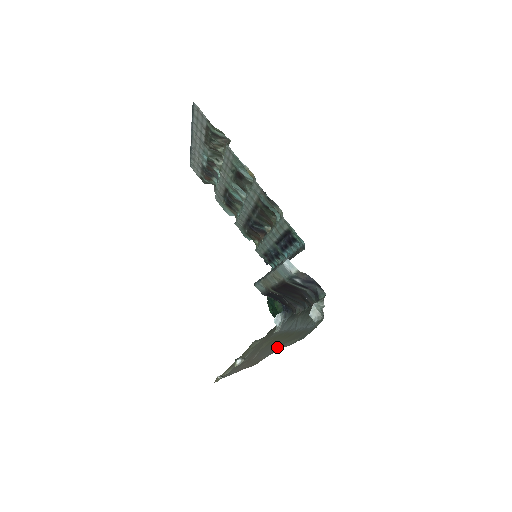
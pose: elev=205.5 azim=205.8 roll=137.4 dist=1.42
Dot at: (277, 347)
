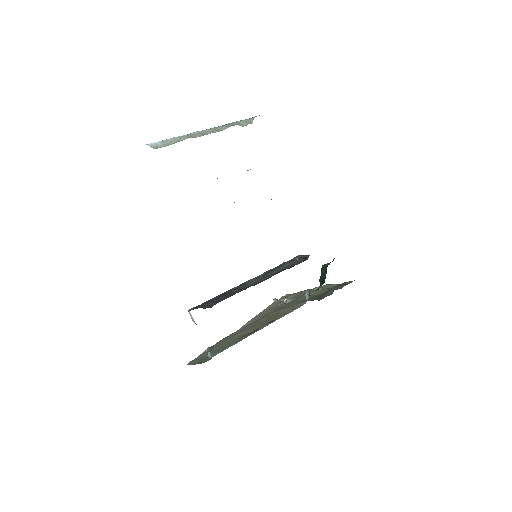
Dot at: (223, 340)
